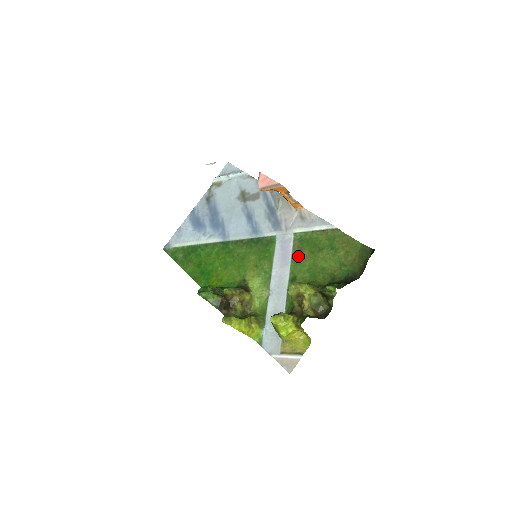
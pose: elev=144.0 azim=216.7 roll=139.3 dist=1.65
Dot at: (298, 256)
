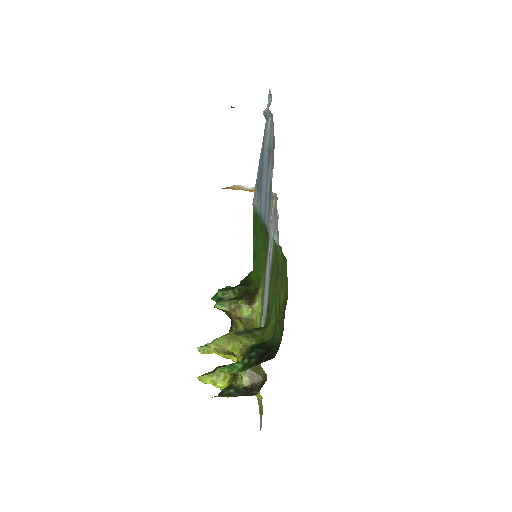
Dot at: (272, 274)
